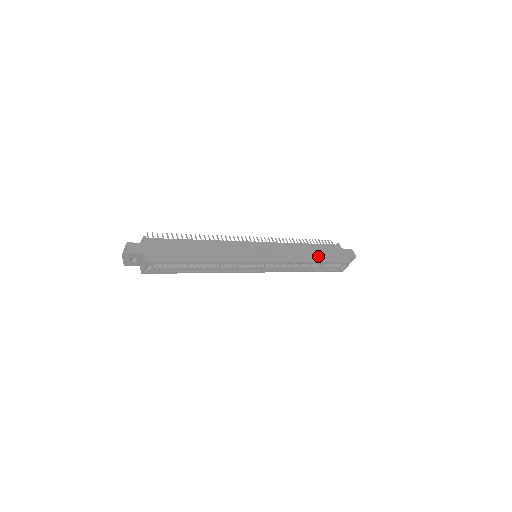
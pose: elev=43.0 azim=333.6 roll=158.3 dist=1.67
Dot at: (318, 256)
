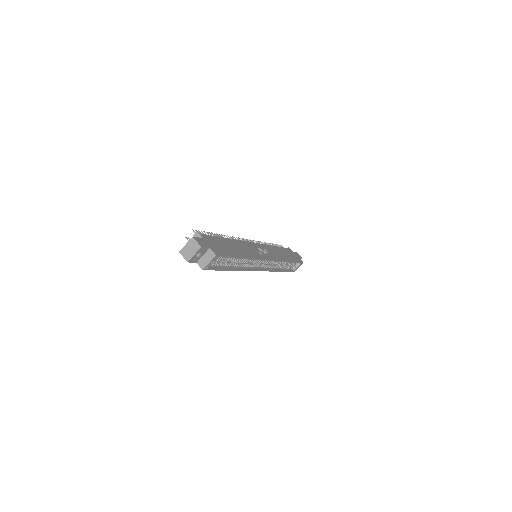
Dot at: (288, 257)
